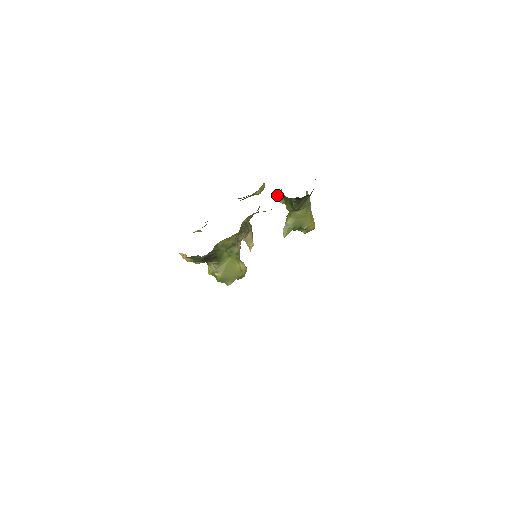
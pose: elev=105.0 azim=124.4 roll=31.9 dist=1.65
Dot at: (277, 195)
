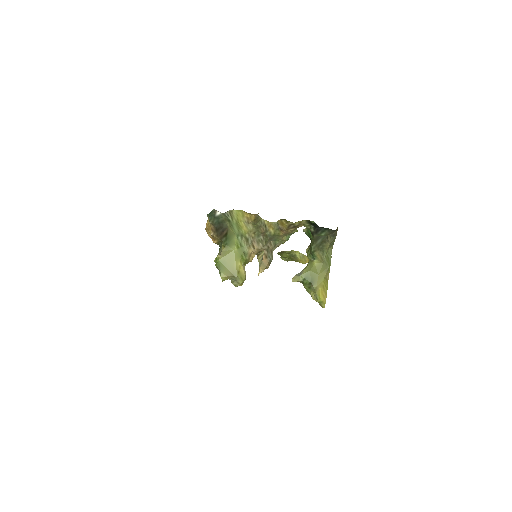
Dot at: (304, 230)
